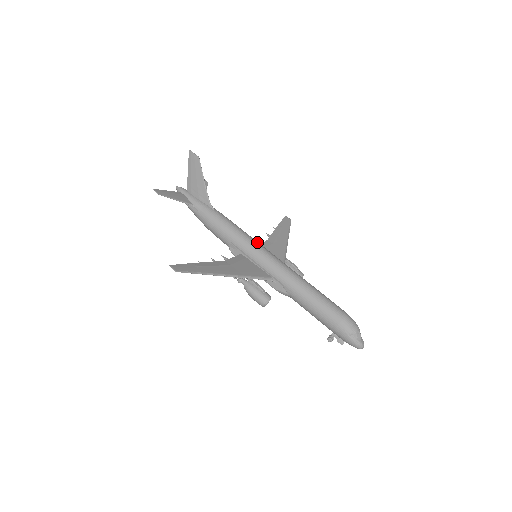
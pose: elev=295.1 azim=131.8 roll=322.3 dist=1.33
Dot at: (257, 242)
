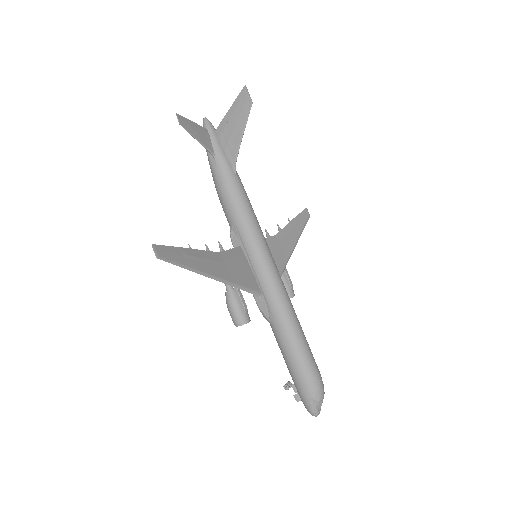
Dot at: (266, 242)
